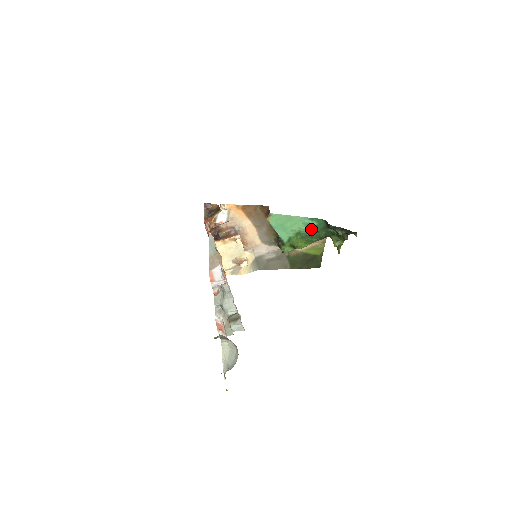
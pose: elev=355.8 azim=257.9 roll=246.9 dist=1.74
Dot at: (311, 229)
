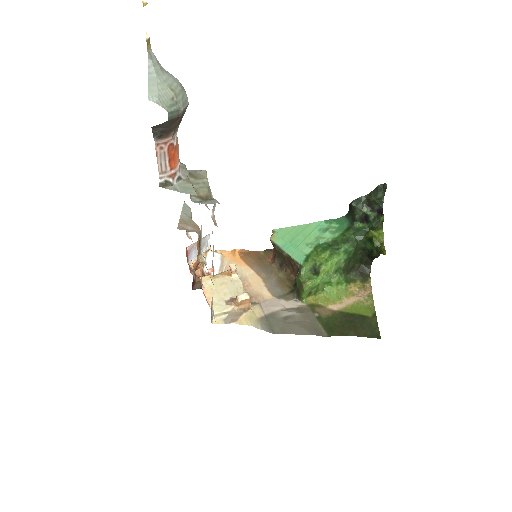
Dot at: (333, 235)
